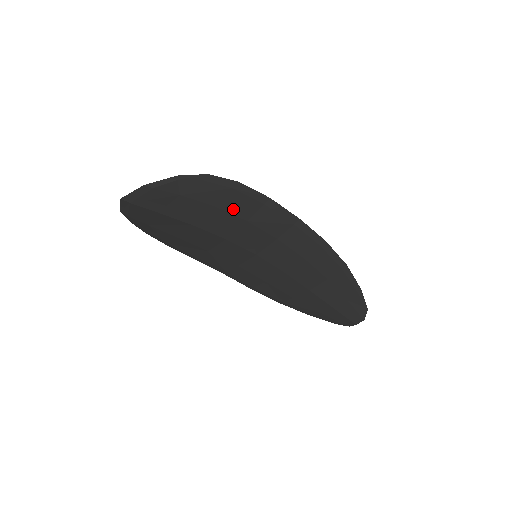
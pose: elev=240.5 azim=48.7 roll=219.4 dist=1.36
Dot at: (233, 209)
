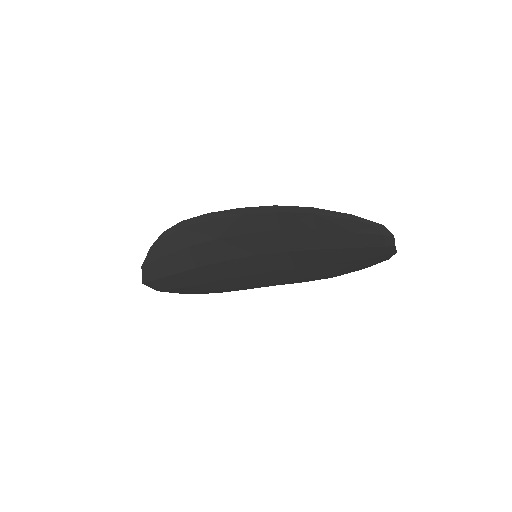
Dot at: (200, 239)
